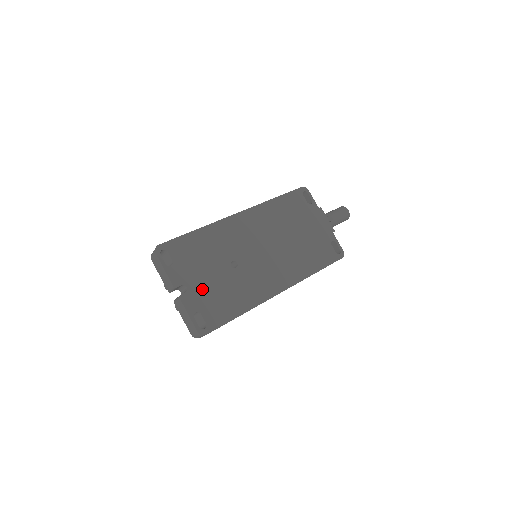
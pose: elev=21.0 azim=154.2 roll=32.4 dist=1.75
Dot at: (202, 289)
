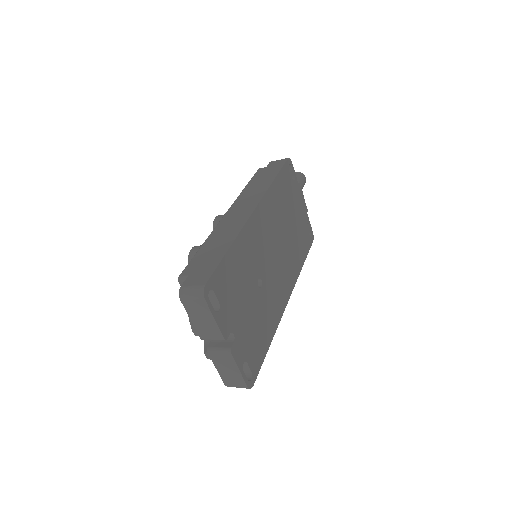
Dot at: (244, 329)
